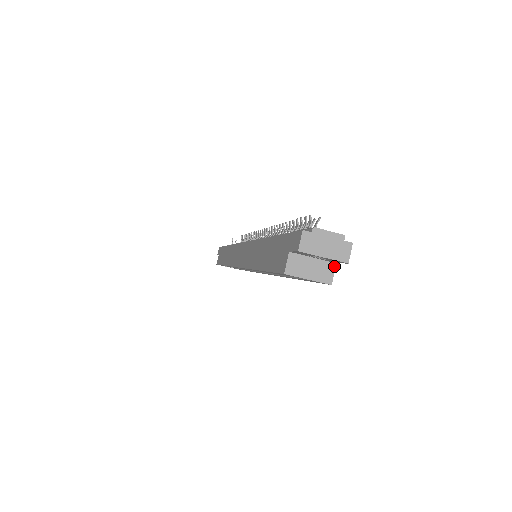
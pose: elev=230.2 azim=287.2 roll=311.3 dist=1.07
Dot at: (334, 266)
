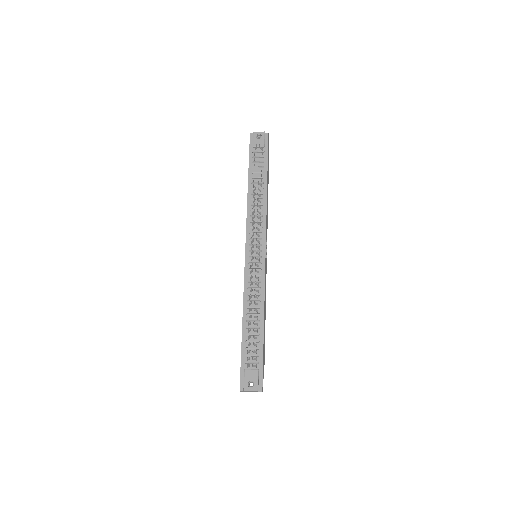
Dot at: (263, 378)
